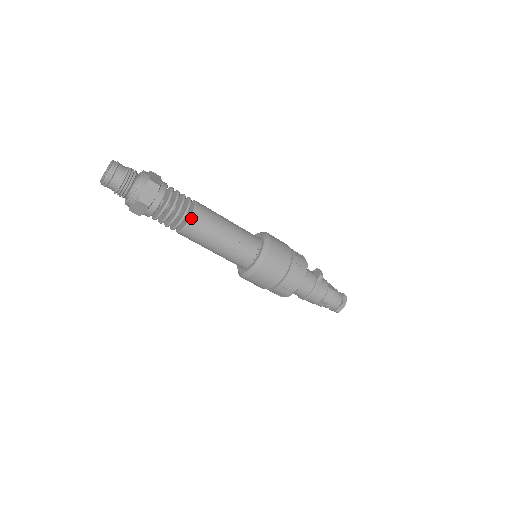
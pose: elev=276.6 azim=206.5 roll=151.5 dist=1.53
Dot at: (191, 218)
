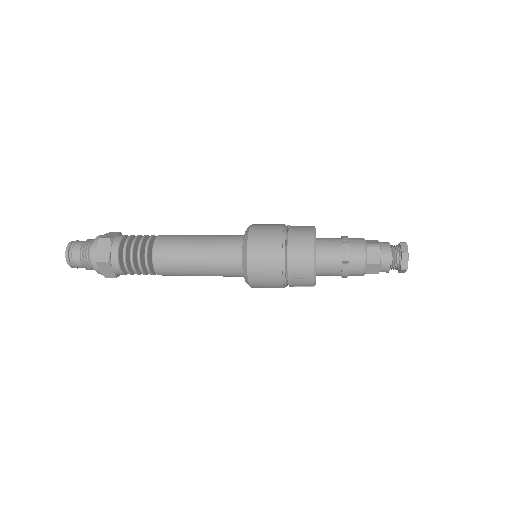
Dot at: (155, 271)
